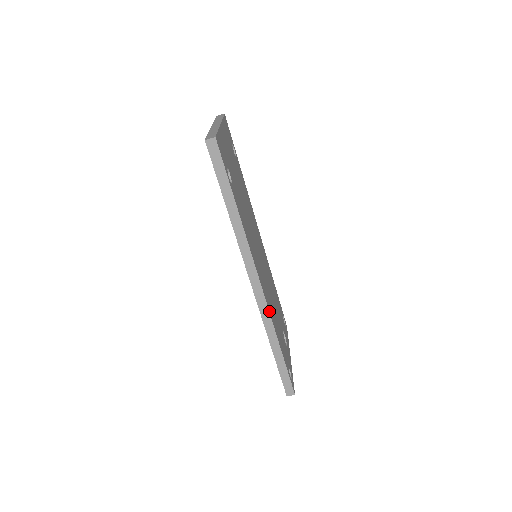
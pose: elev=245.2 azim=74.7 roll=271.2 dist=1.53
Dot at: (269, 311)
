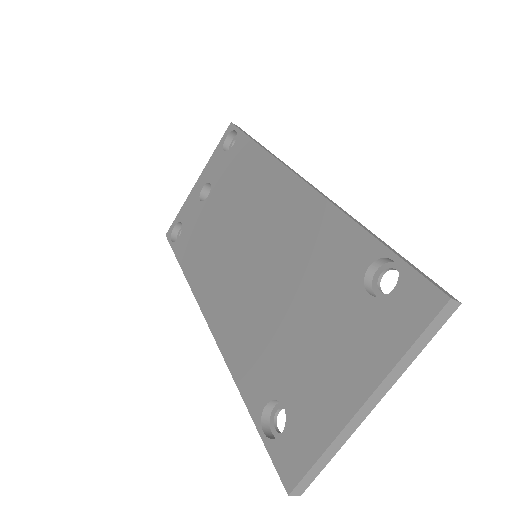
Dot at: occluded
